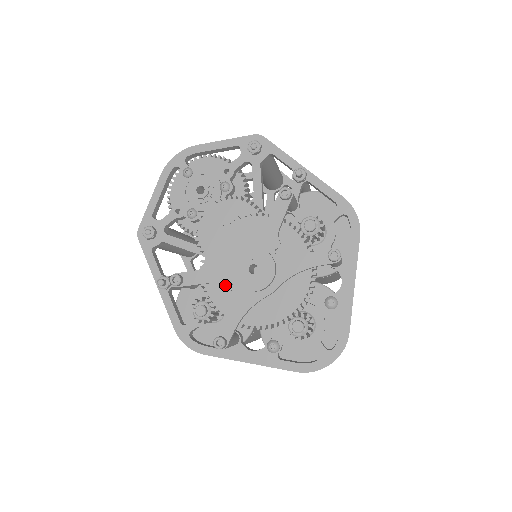
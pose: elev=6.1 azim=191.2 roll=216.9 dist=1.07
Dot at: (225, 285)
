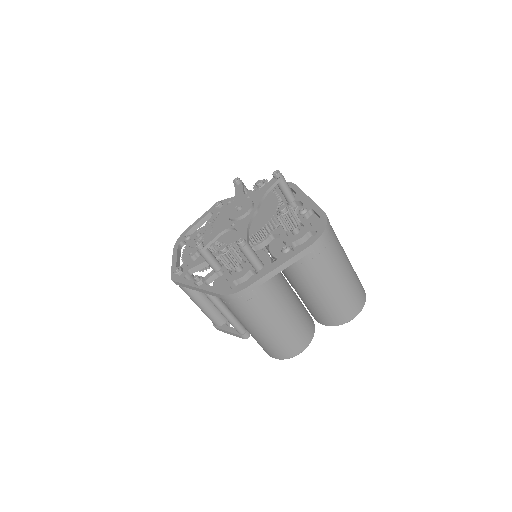
Dot at: (229, 227)
